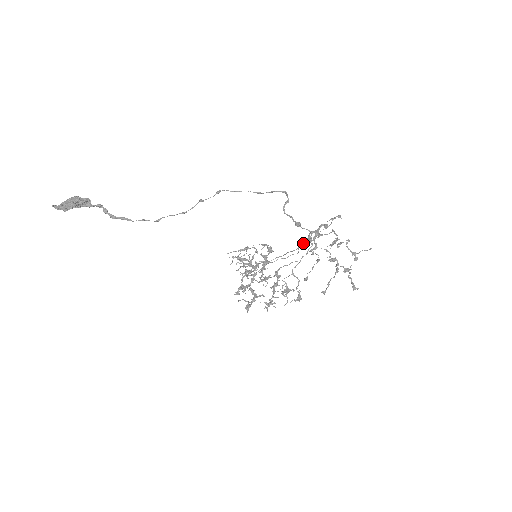
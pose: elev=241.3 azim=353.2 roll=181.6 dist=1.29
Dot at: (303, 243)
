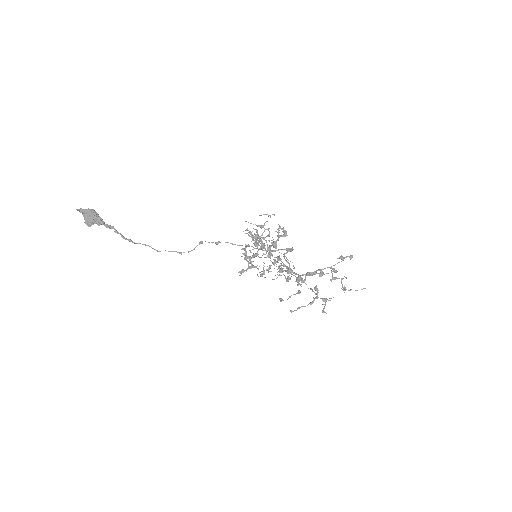
Dot at: (295, 274)
